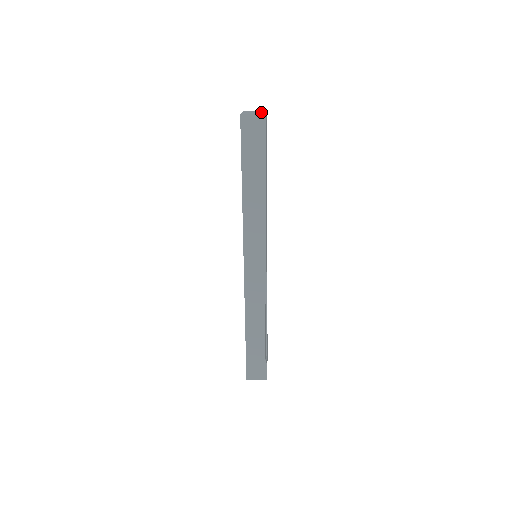
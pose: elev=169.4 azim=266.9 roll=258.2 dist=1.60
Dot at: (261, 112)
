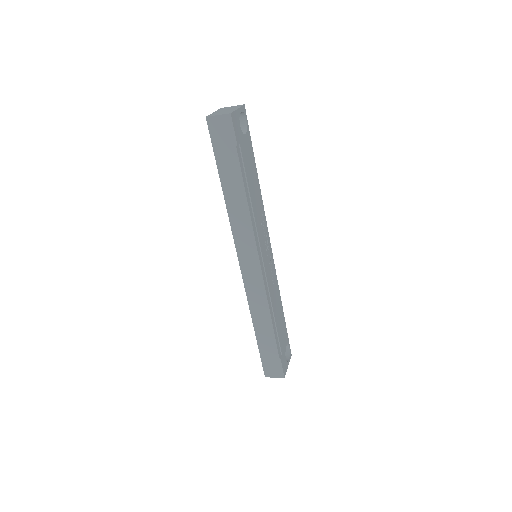
Dot at: (232, 109)
